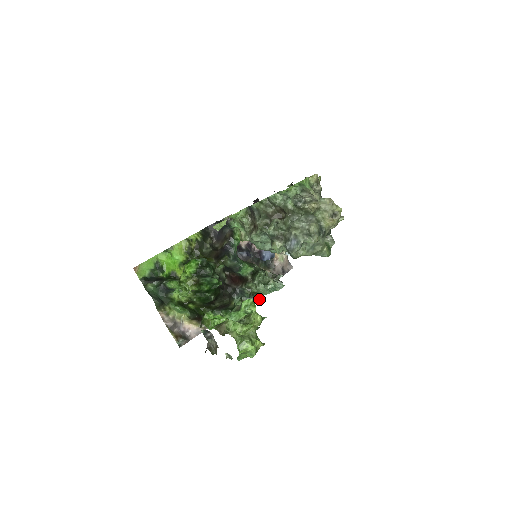
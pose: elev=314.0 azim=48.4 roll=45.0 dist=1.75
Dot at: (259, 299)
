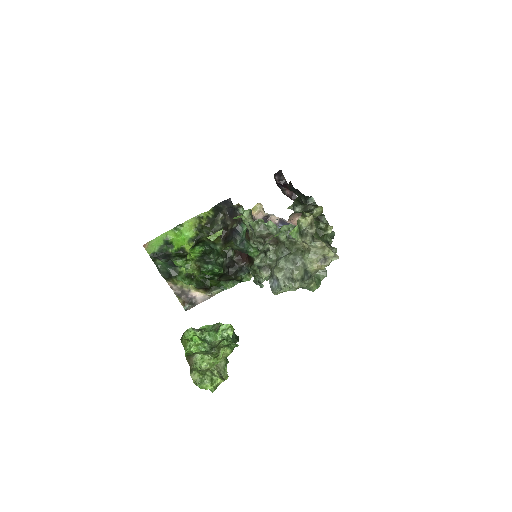
Dot at: (261, 284)
